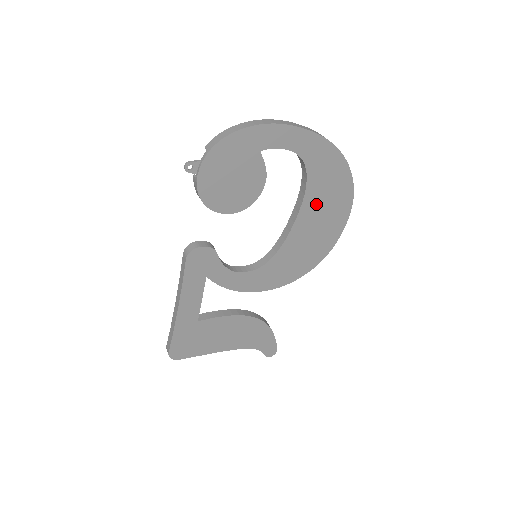
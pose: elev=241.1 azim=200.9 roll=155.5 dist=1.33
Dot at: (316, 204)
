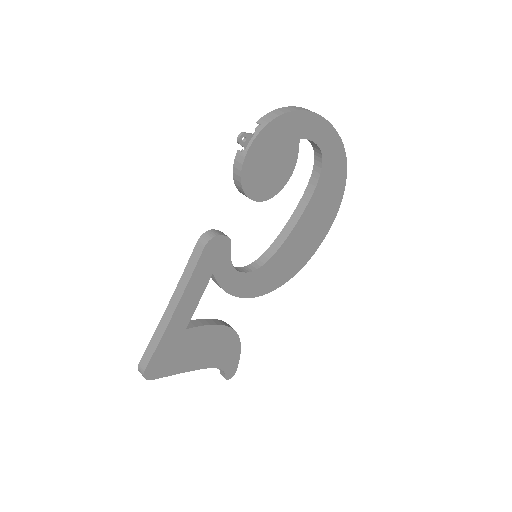
Dot at: (316, 208)
